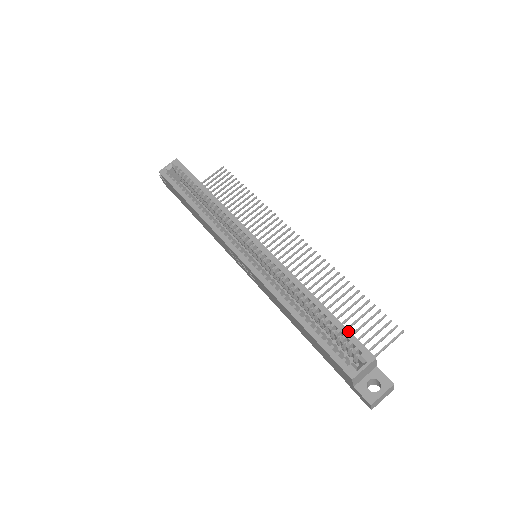
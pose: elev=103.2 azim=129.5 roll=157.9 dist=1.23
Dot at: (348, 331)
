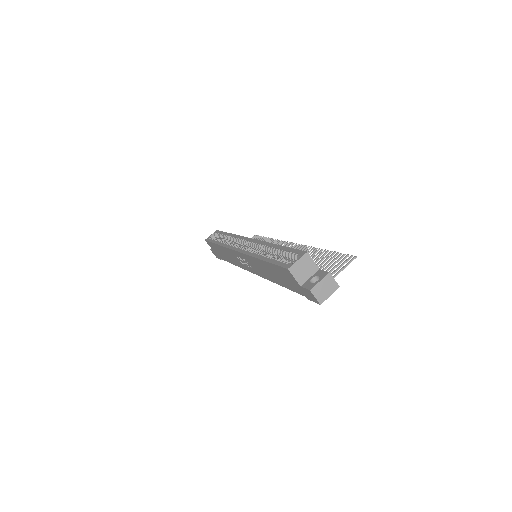
Dot at: (293, 249)
